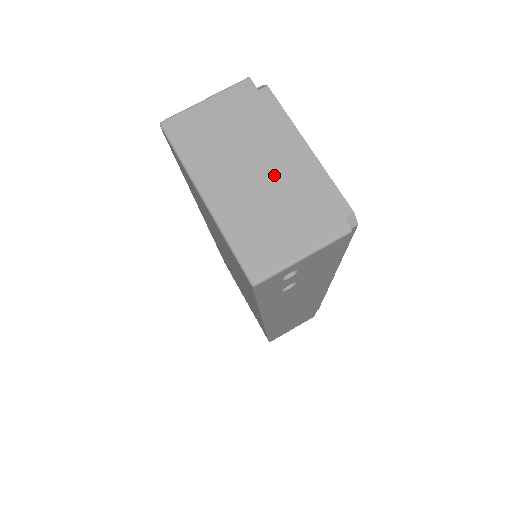
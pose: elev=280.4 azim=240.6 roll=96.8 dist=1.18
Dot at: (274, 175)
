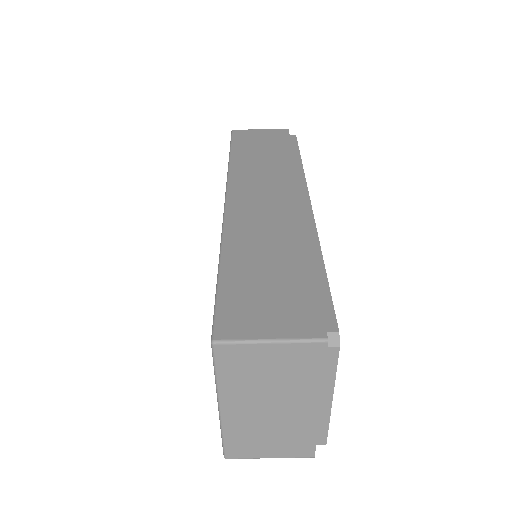
Dot at: (287, 415)
